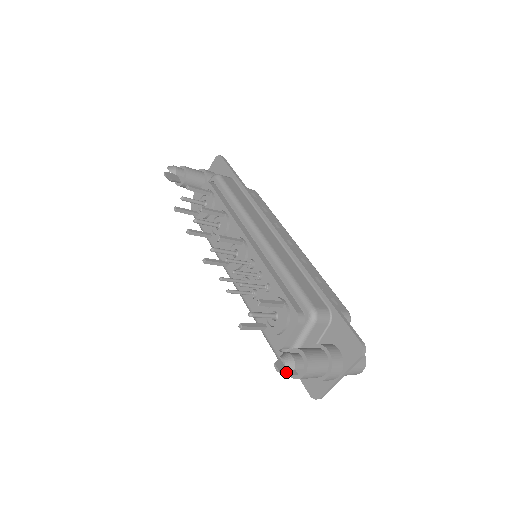
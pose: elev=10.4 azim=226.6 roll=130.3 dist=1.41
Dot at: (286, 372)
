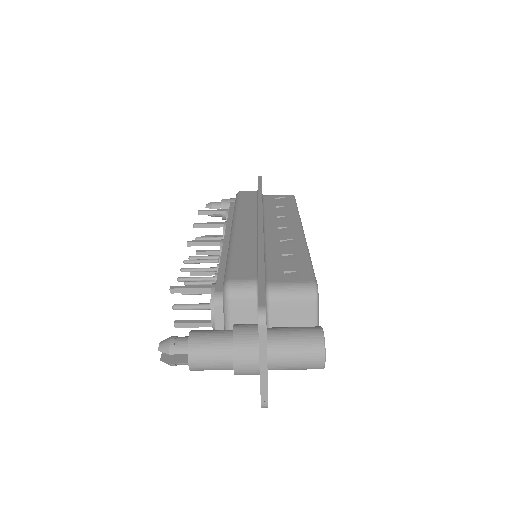
Dot at: (171, 360)
